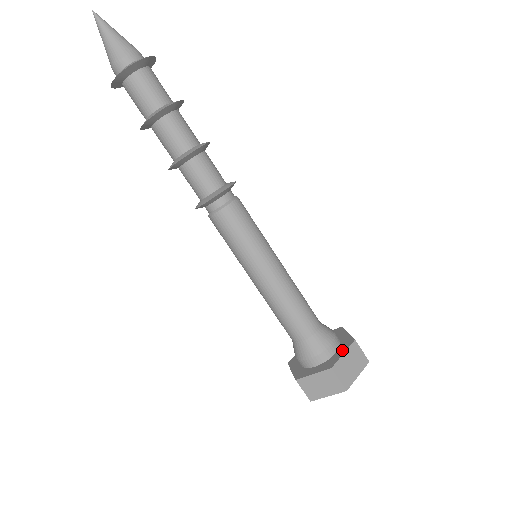
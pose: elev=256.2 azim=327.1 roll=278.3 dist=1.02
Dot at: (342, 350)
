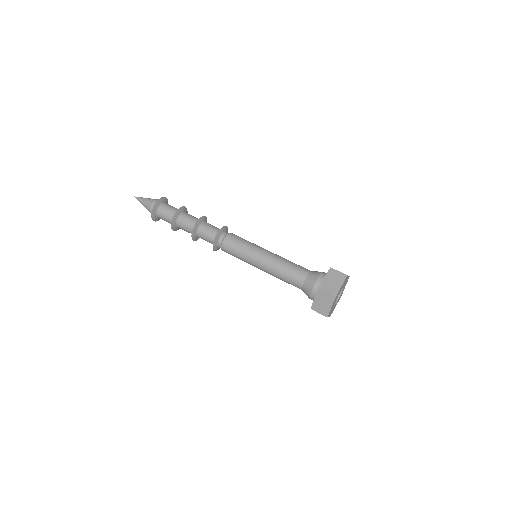
Dot at: occluded
